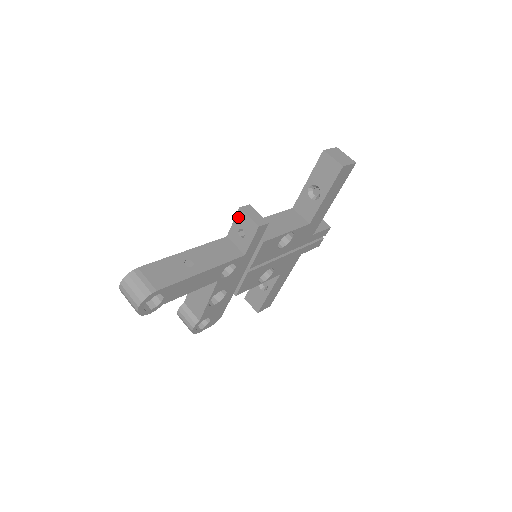
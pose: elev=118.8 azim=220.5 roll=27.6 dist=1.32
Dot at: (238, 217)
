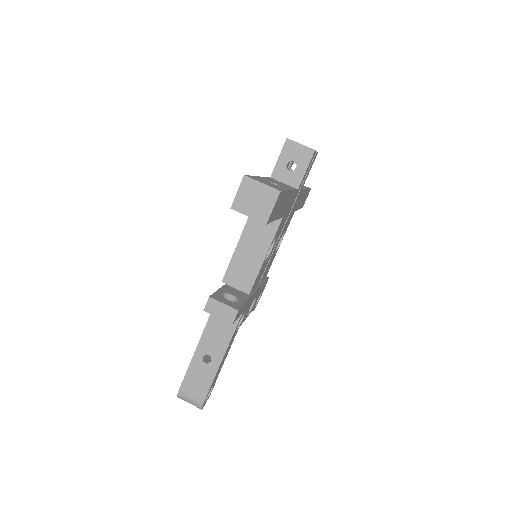
Dot at: occluded
